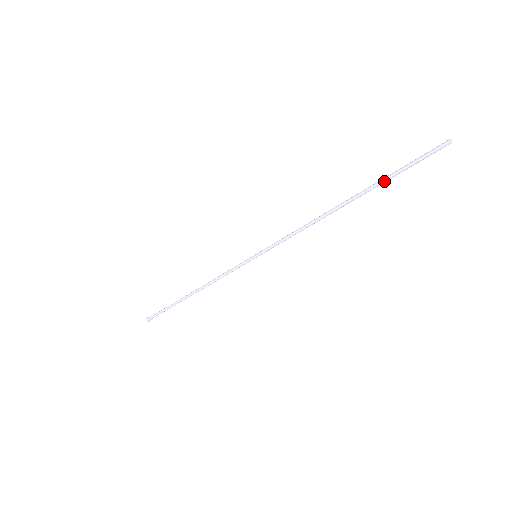
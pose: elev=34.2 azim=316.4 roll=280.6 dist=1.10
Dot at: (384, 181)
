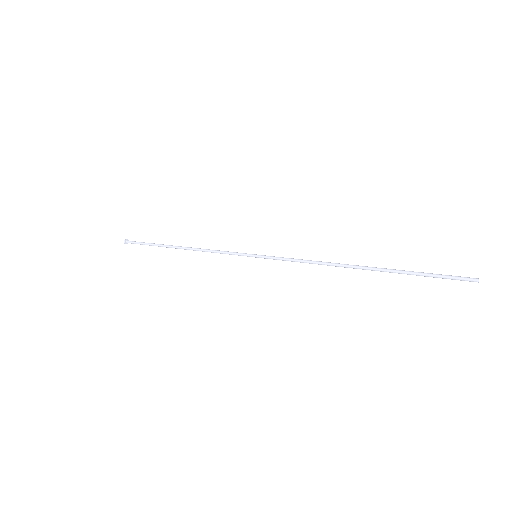
Dot at: occluded
